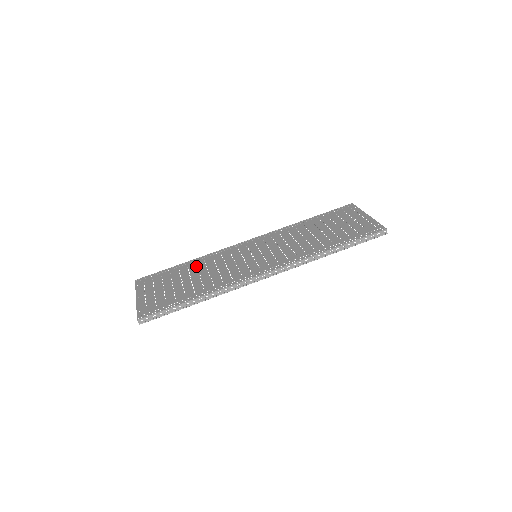
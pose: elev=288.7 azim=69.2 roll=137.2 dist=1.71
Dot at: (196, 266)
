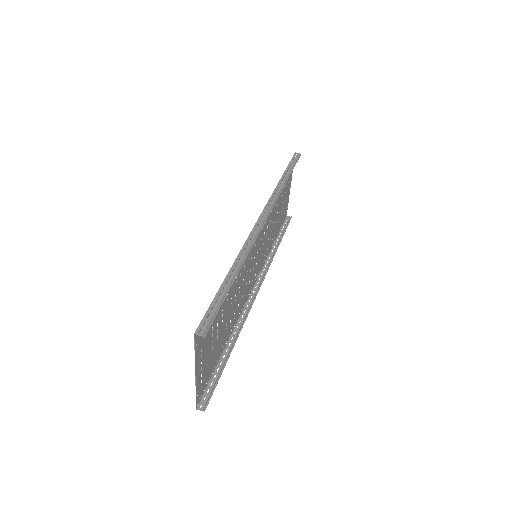
Dot at: (229, 324)
